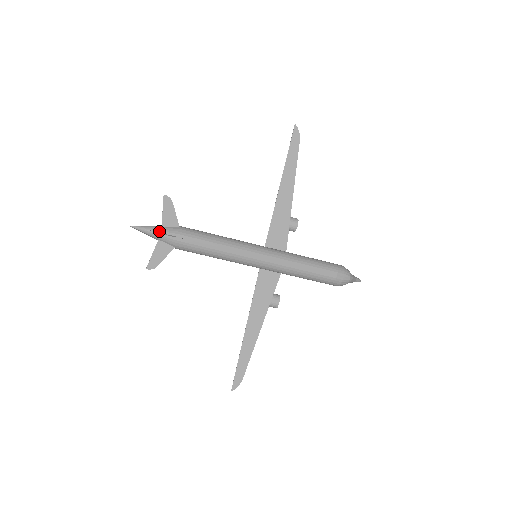
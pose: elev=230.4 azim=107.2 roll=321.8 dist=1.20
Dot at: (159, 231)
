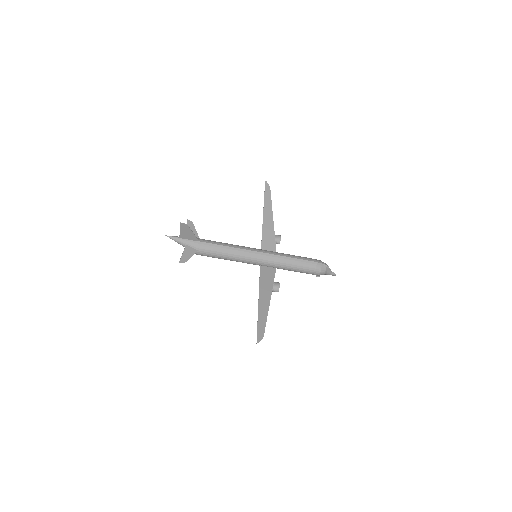
Dot at: (186, 238)
